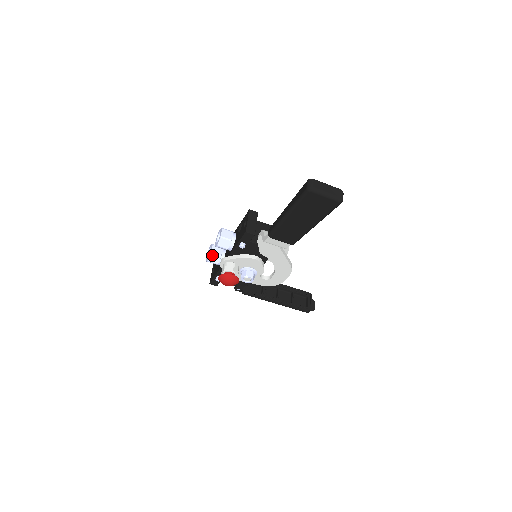
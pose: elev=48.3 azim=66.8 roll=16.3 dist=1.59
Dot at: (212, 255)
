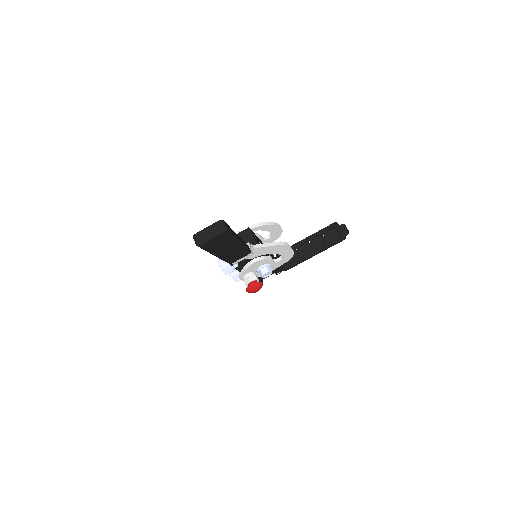
Dot at: (233, 277)
